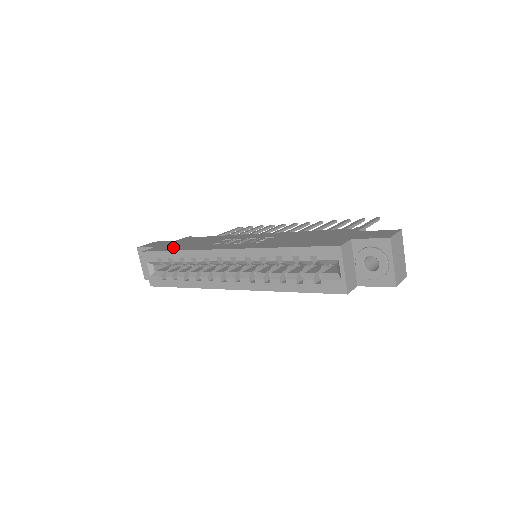
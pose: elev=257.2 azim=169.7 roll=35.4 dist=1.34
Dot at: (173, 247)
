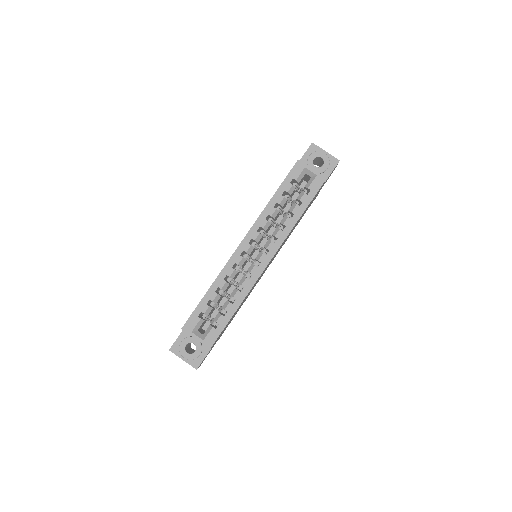
Dot at: occluded
